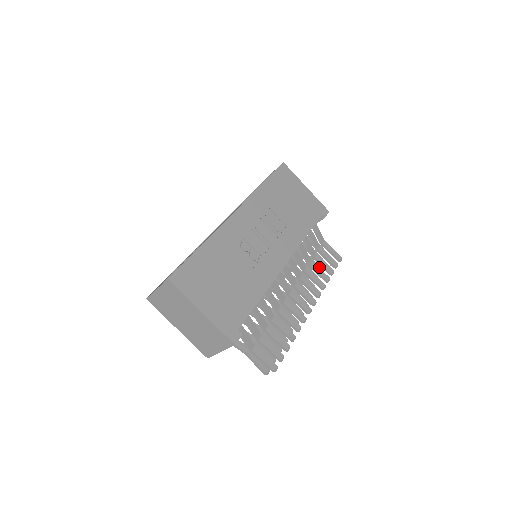
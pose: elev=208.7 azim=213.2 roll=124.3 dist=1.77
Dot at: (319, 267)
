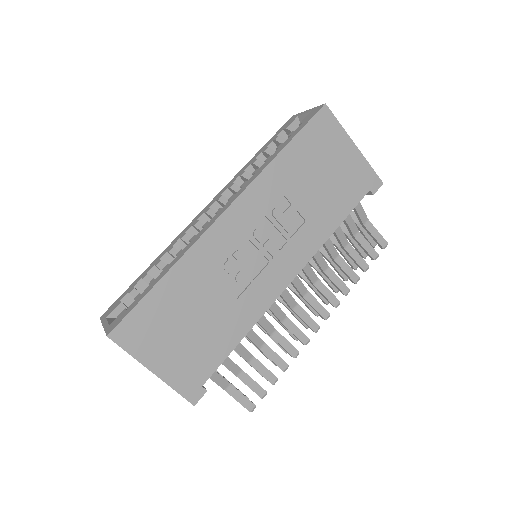
Dot at: occluded
